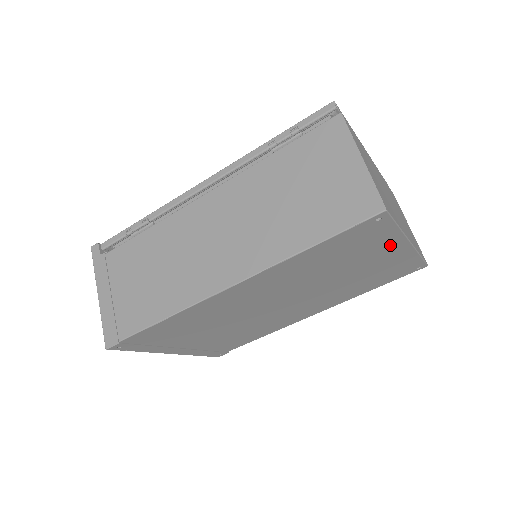
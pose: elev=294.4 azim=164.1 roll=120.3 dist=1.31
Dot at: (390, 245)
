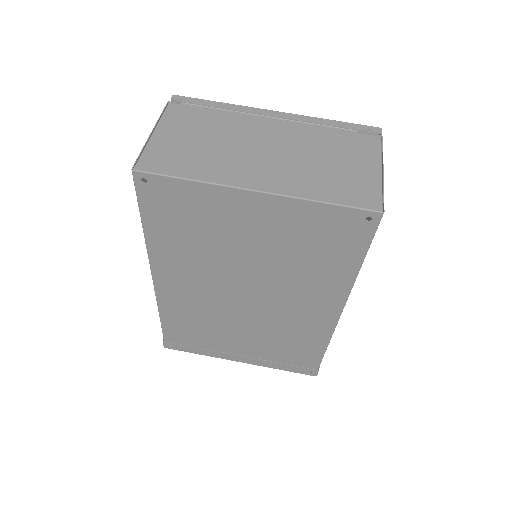
Dot at: (228, 201)
